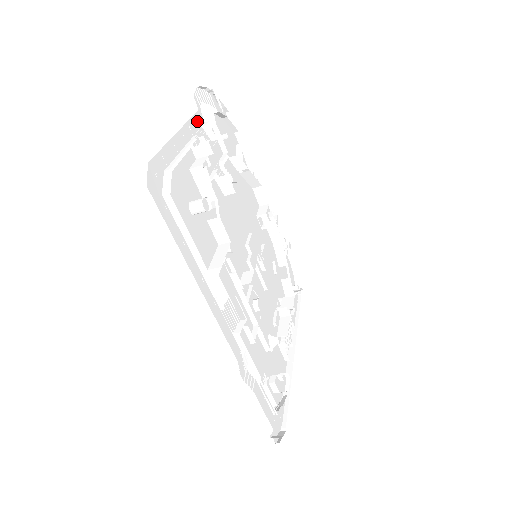
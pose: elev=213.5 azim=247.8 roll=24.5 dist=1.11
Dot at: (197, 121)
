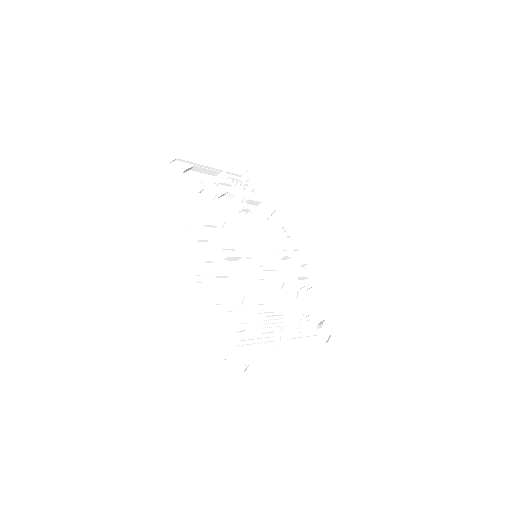
Dot at: occluded
